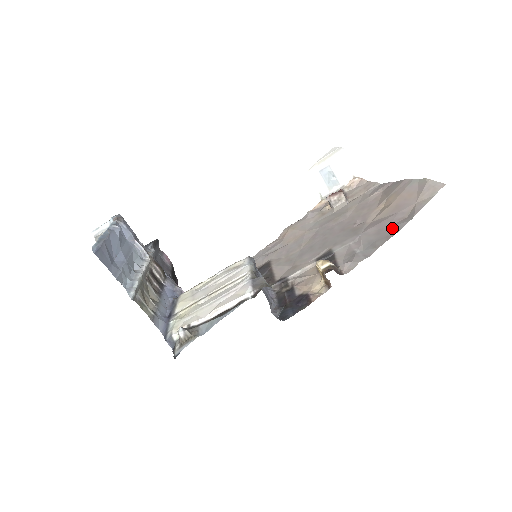
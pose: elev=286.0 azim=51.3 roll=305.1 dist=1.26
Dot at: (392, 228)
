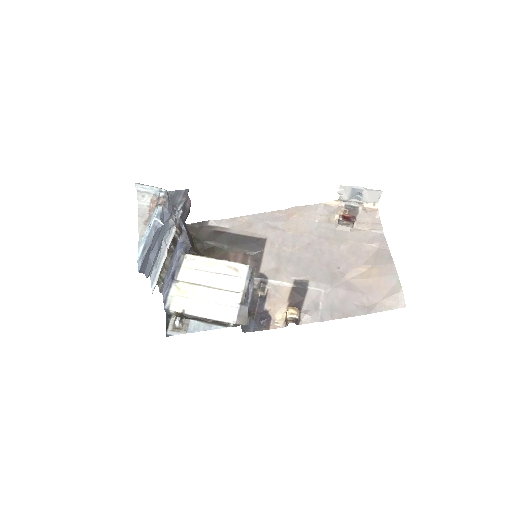
Dot at: (352, 308)
